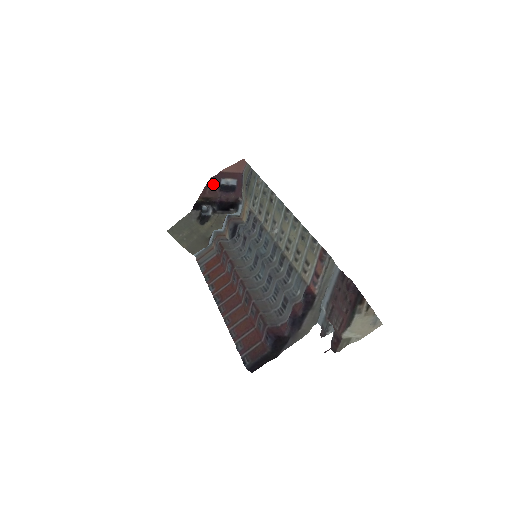
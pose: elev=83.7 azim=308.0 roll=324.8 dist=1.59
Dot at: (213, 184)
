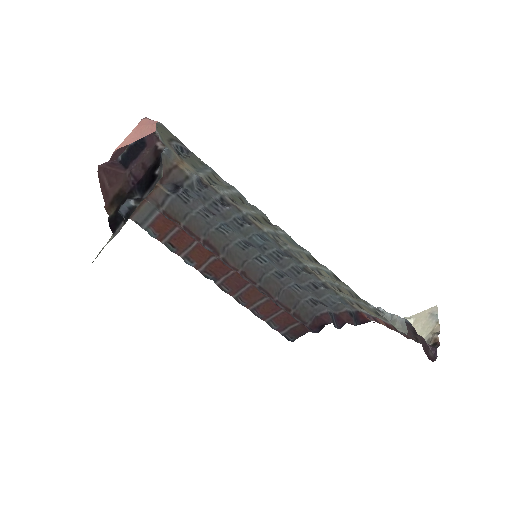
Dot at: (107, 169)
